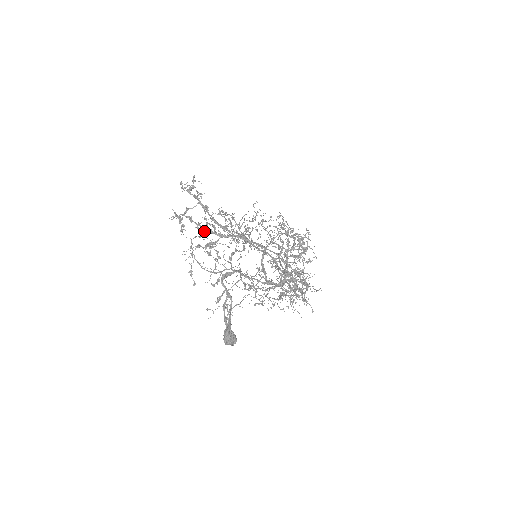
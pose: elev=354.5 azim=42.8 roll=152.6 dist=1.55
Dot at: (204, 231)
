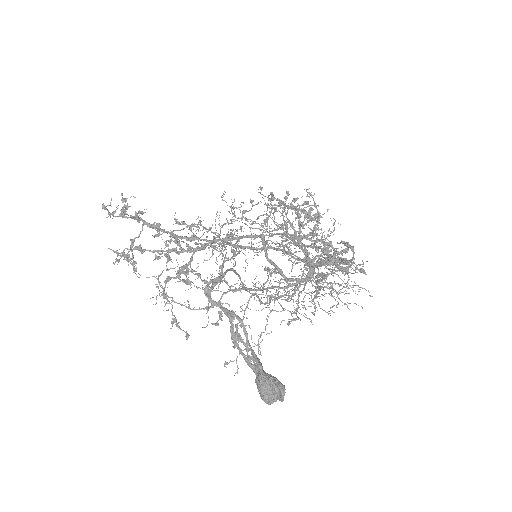
Dot at: (167, 256)
